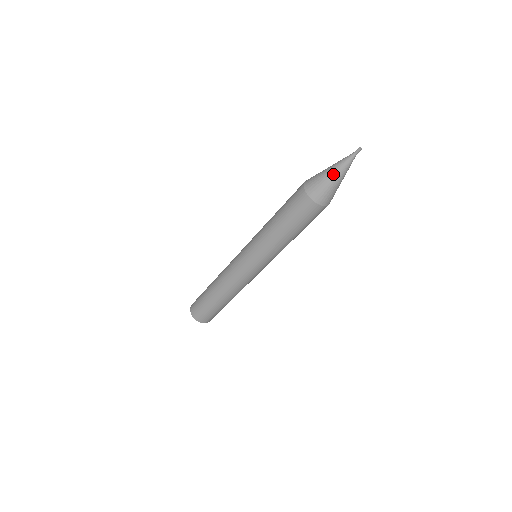
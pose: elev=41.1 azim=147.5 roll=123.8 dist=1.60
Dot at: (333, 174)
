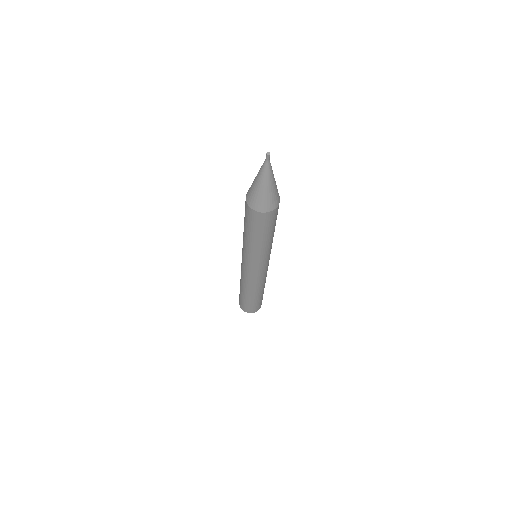
Dot at: (256, 177)
